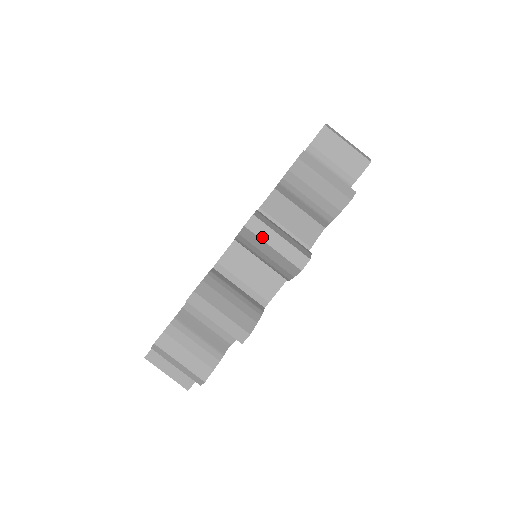
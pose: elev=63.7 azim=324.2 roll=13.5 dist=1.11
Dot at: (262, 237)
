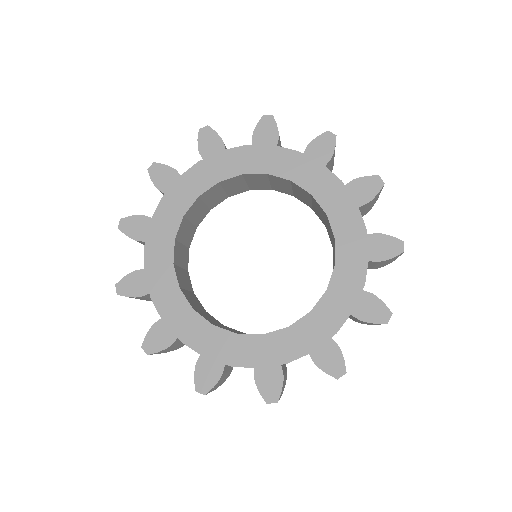
Dot at: occluded
